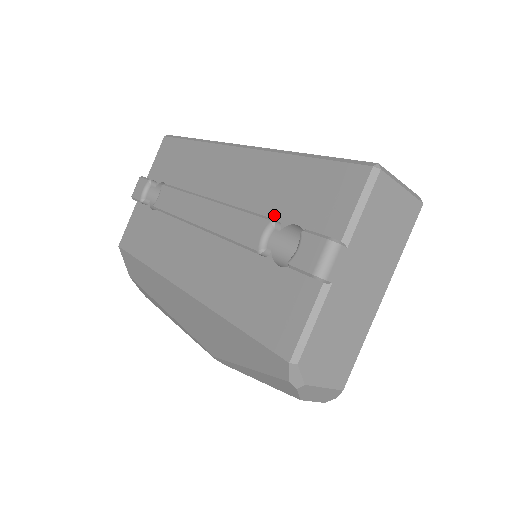
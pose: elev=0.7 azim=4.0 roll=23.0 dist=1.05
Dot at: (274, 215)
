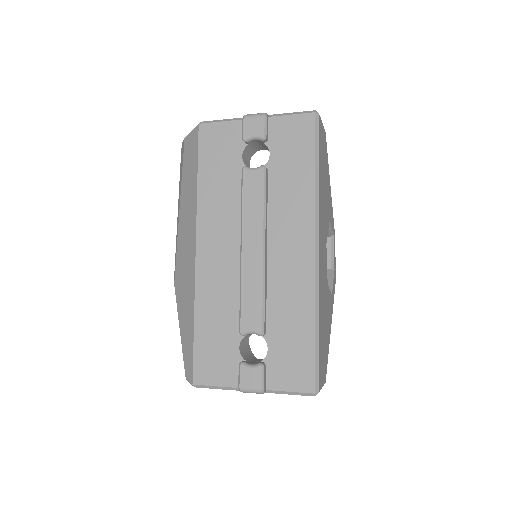
Dot at: (269, 324)
